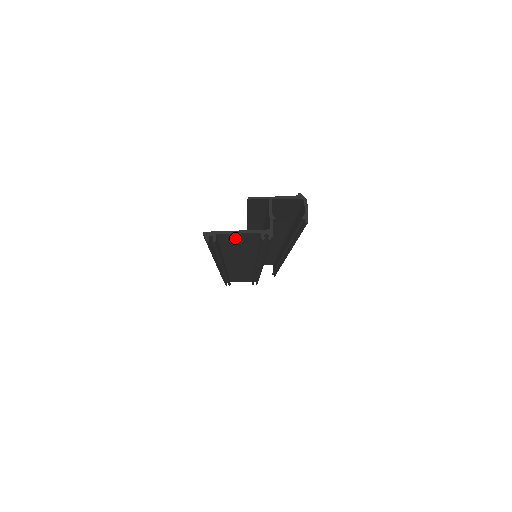
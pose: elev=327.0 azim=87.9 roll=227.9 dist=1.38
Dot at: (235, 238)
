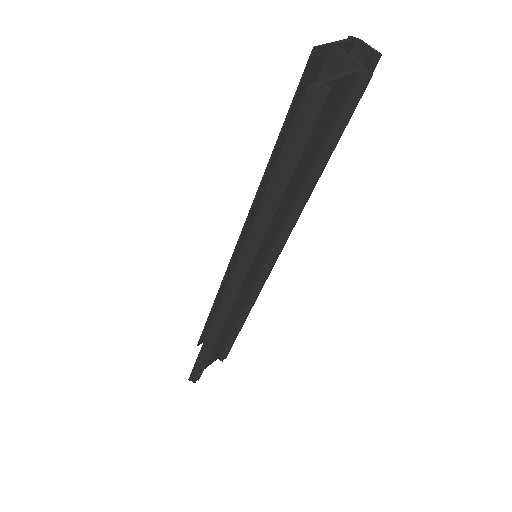
Dot at: (325, 107)
